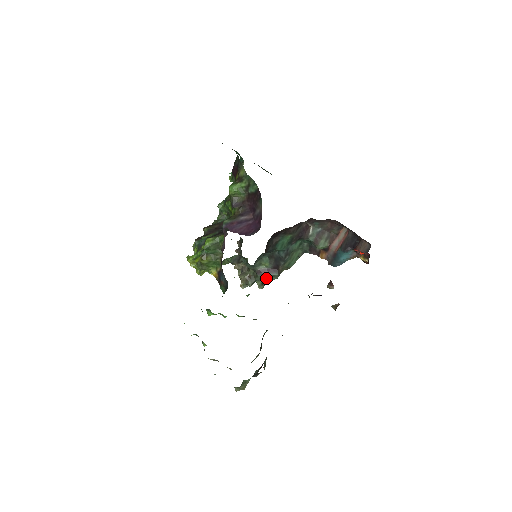
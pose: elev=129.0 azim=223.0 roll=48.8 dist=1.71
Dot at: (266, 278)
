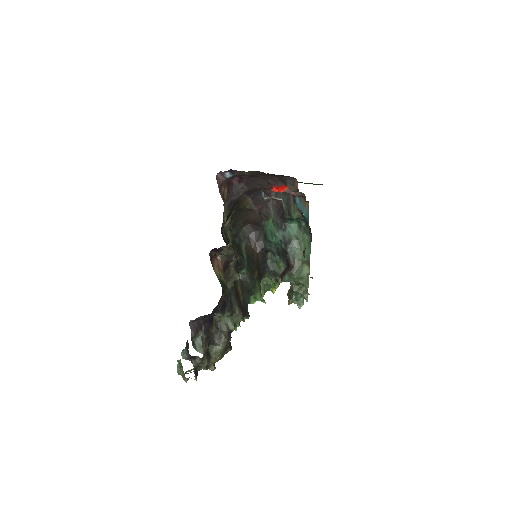
Dot at: (295, 282)
